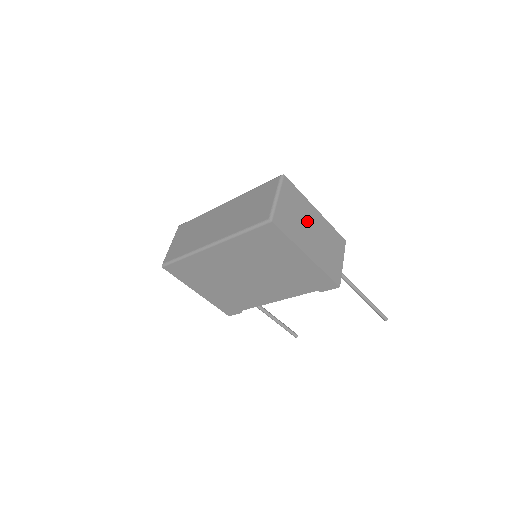
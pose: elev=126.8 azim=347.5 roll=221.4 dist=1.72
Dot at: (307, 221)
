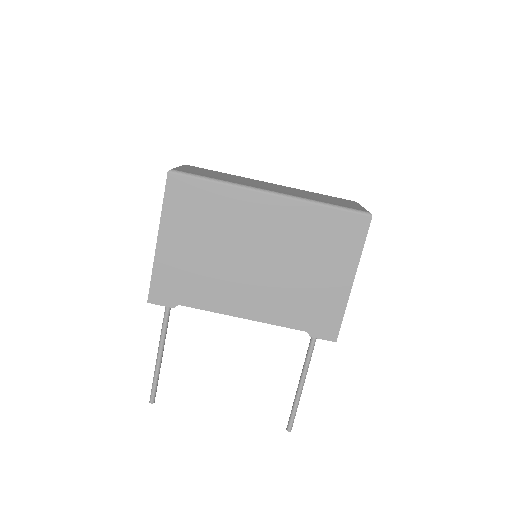
Dot at: occluded
